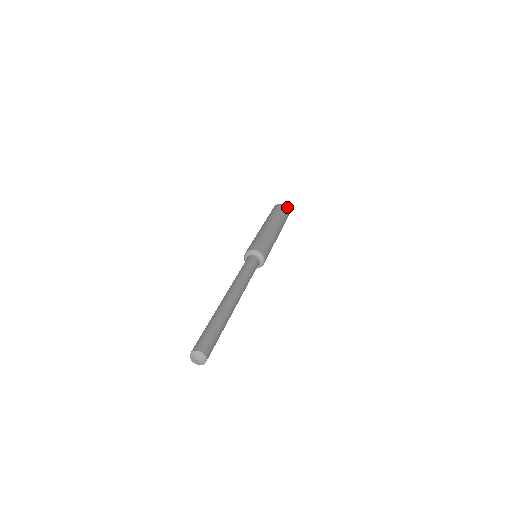
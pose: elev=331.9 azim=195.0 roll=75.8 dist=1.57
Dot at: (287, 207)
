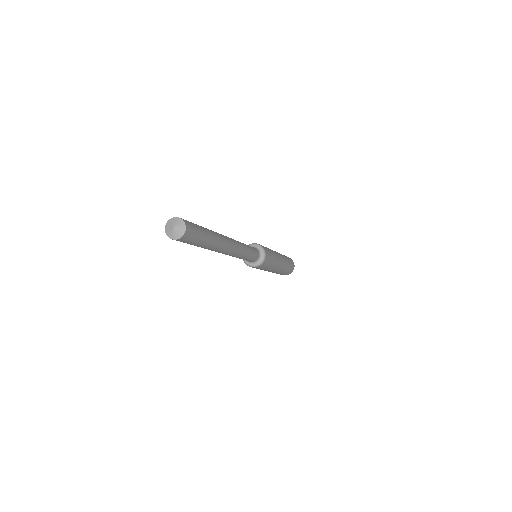
Dot at: occluded
